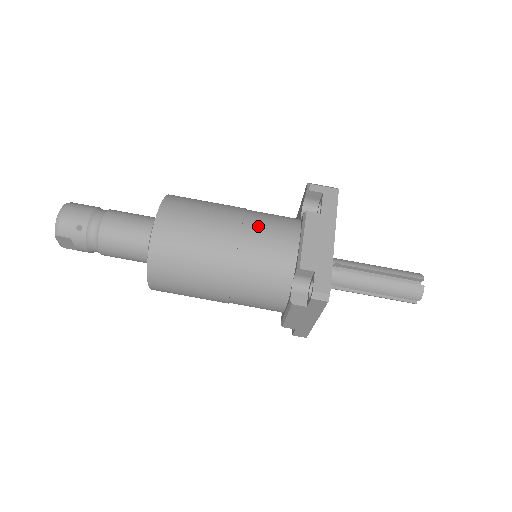
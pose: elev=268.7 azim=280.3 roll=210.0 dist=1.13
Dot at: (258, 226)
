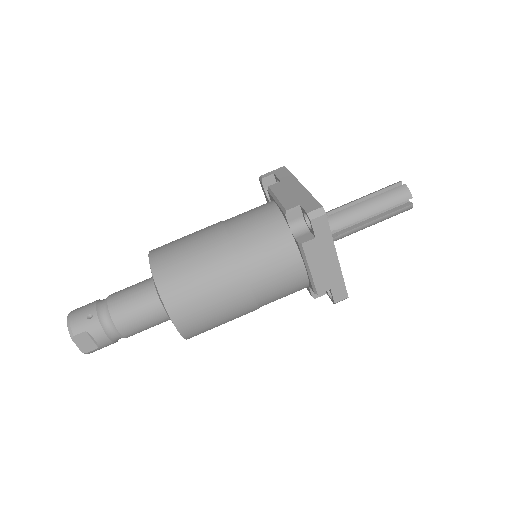
Dot at: (237, 217)
